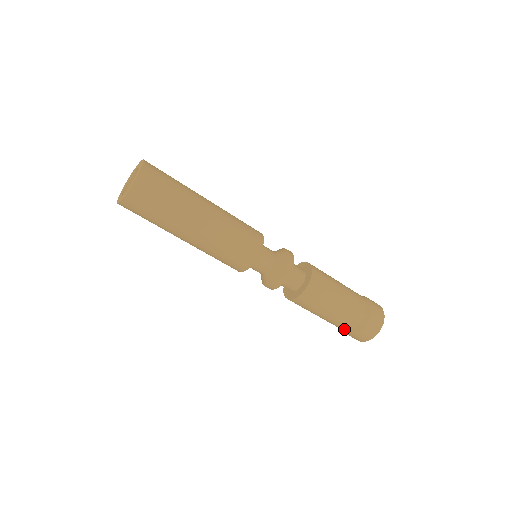
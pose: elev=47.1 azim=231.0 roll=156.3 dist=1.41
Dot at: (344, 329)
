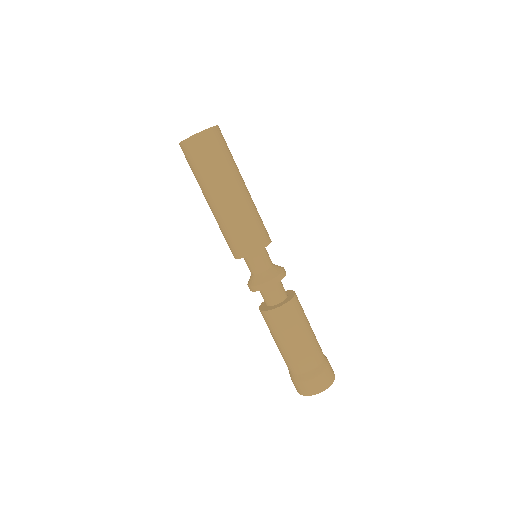
Dot at: (303, 370)
